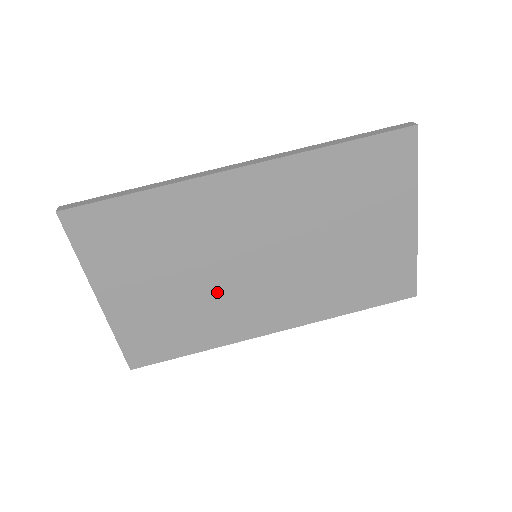
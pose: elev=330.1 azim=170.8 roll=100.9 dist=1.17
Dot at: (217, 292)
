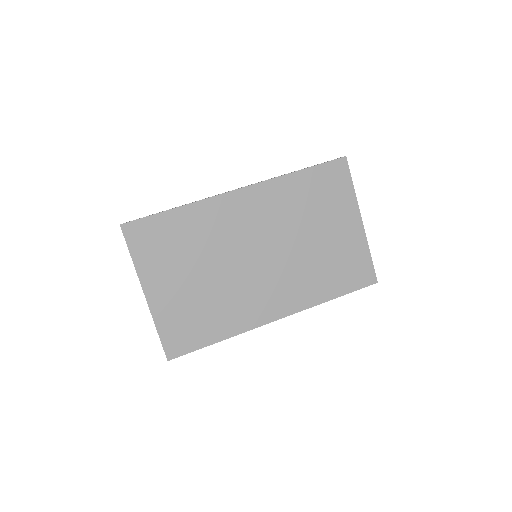
Dot at: (231, 285)
